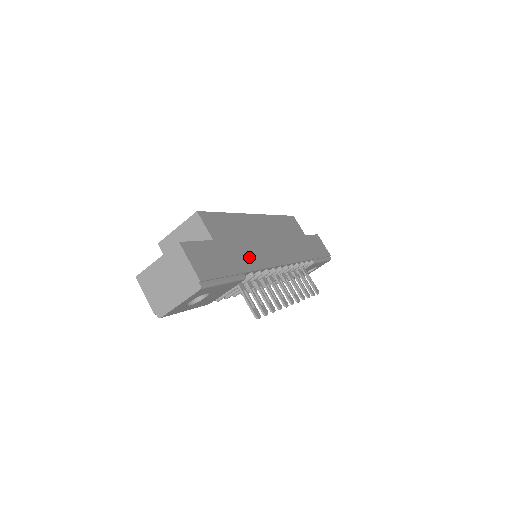
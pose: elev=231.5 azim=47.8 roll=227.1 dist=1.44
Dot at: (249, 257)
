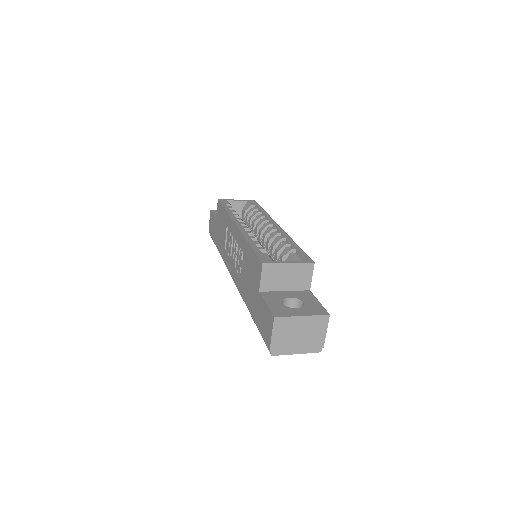
Dot at: occluded
